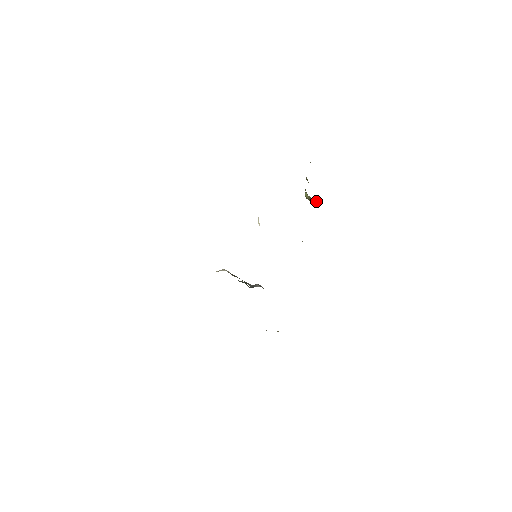
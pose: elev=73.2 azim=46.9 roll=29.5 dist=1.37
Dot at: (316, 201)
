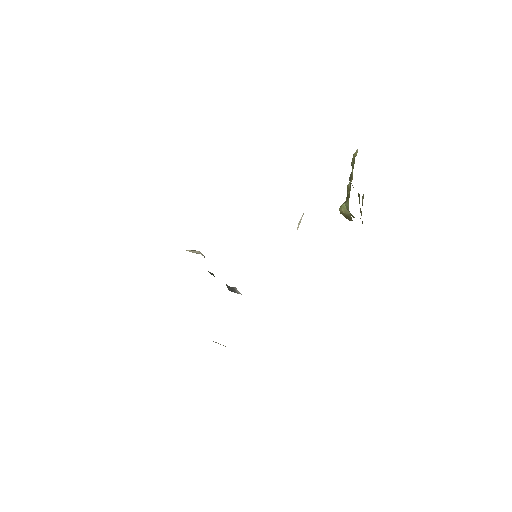
Dot at: (351, 220)
